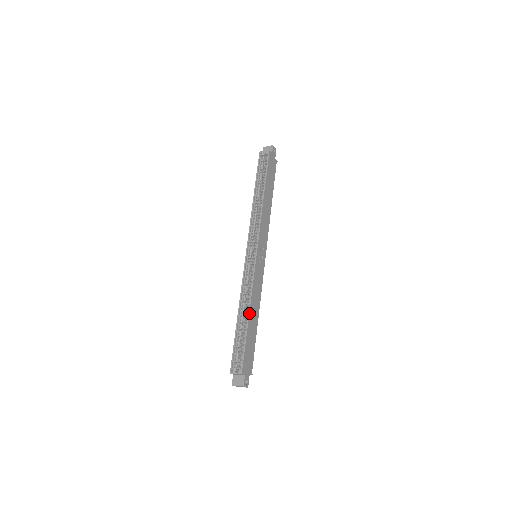
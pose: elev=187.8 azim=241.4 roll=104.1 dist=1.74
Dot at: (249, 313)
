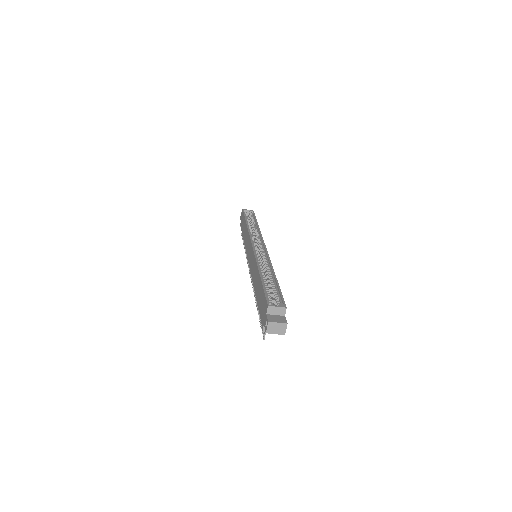
Dot at: occluded
